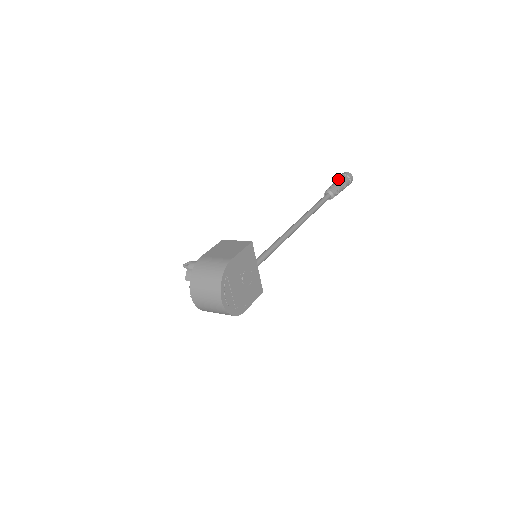
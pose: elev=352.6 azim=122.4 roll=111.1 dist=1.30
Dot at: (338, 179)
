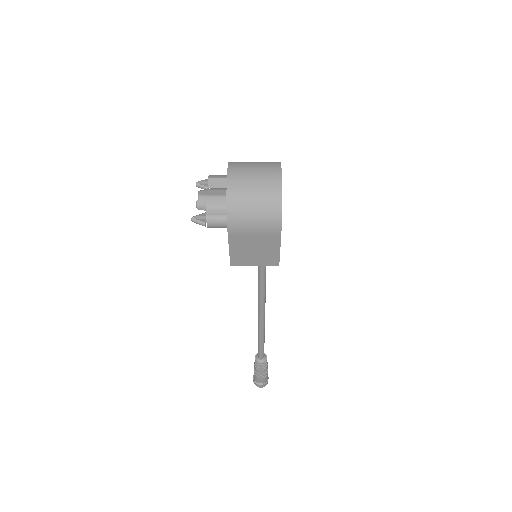
Dot at: occluded
